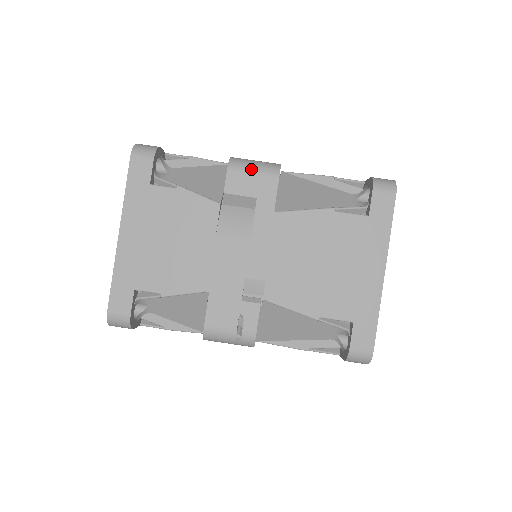
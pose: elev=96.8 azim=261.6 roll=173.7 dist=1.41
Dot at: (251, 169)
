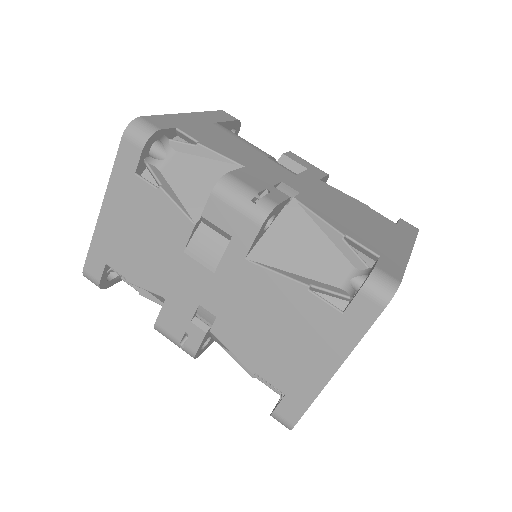
Dot at: (236, 203)
